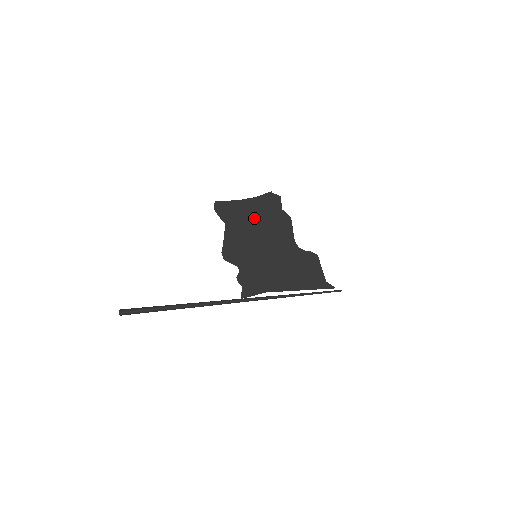
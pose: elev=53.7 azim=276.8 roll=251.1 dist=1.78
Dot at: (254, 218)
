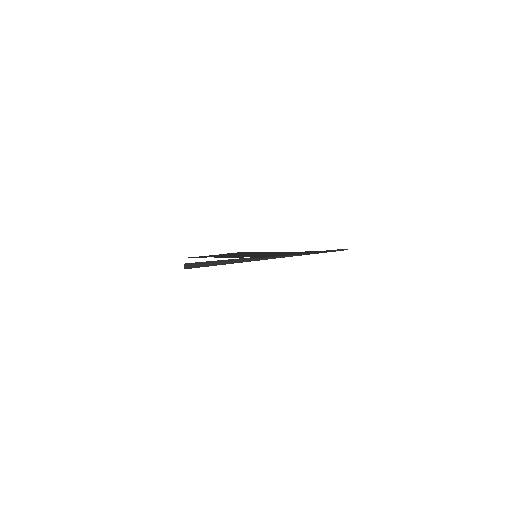
Dot at: occluded
